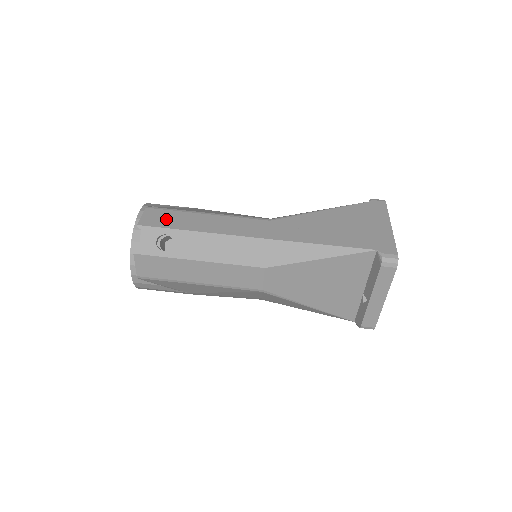
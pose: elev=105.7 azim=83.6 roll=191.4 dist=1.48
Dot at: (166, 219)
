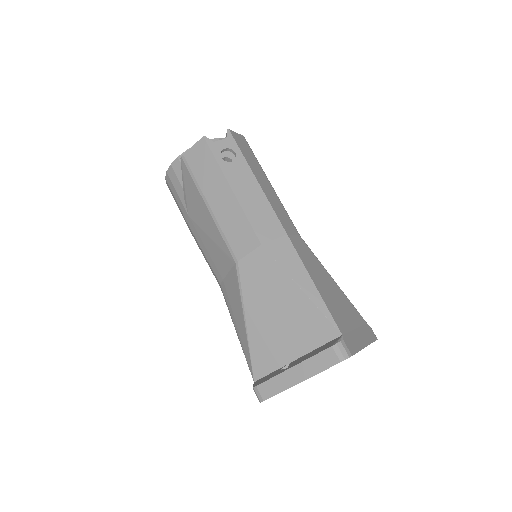
Dot at: (247, 151)
